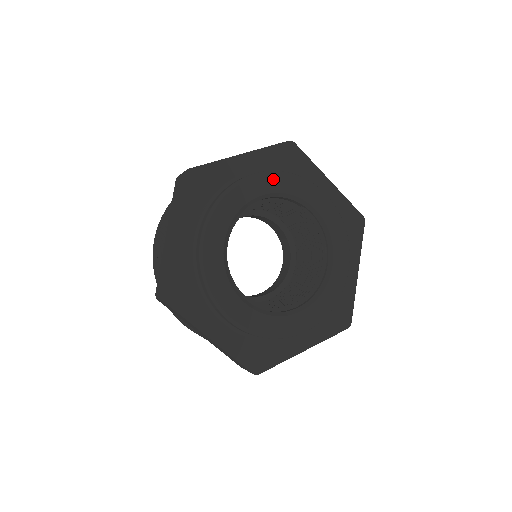
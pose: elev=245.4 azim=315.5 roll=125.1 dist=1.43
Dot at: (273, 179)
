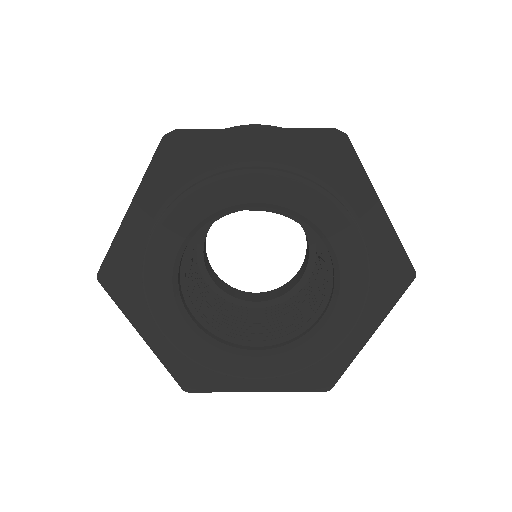
Dot at: (176, 218)
